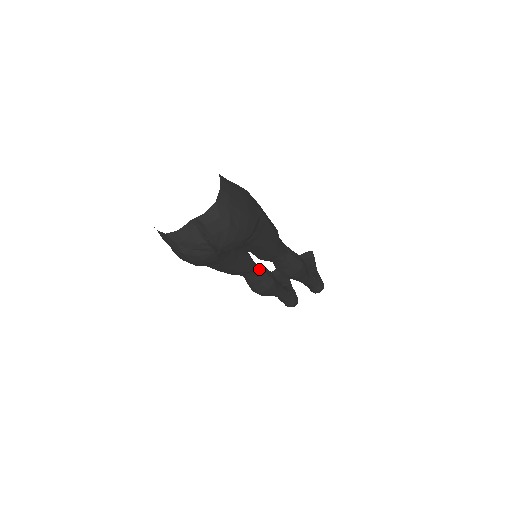
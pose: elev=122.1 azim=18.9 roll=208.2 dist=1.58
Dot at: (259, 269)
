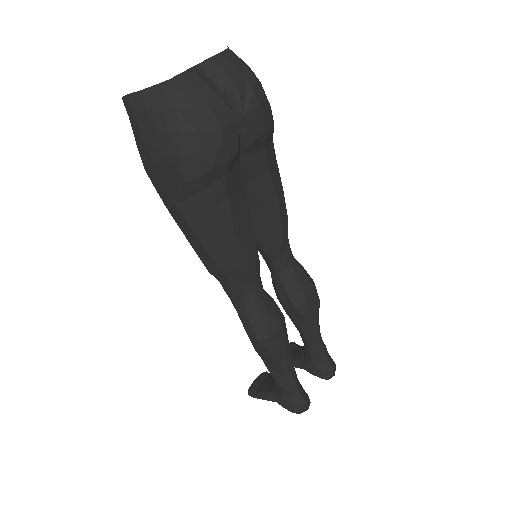
Dot at: (262, 287)
